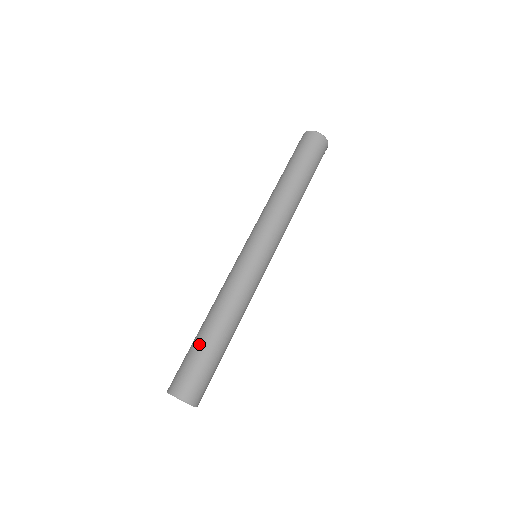
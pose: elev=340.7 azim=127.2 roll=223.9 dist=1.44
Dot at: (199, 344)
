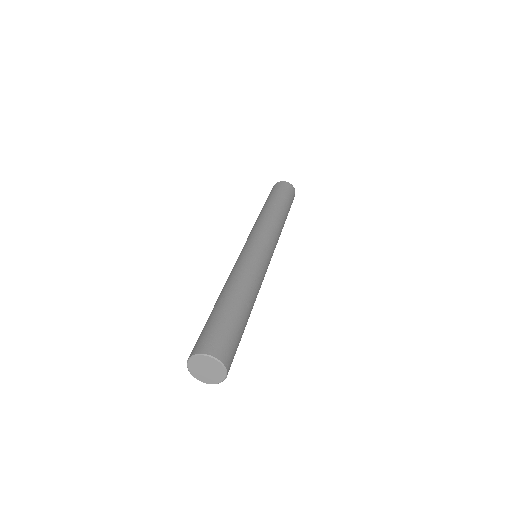
Dot at: (218, 310)
